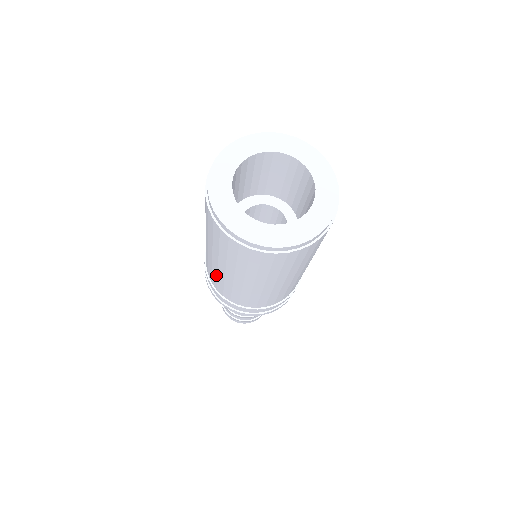
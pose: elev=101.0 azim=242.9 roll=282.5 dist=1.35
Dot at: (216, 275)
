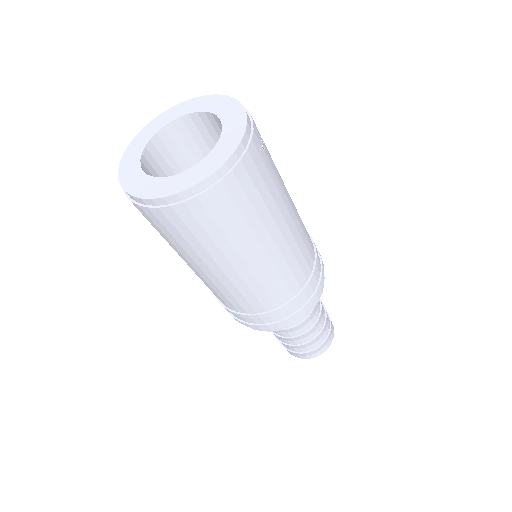
Dot at: occluded
